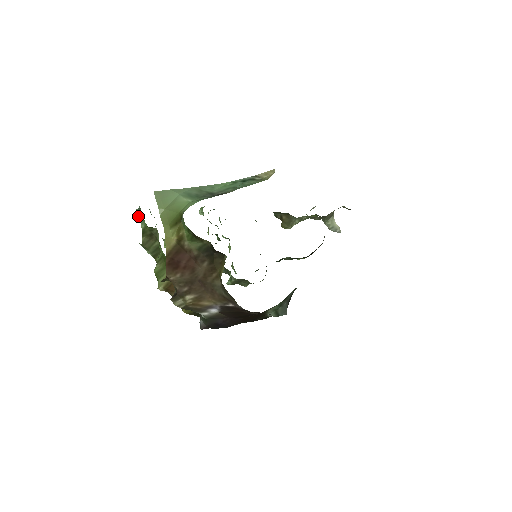
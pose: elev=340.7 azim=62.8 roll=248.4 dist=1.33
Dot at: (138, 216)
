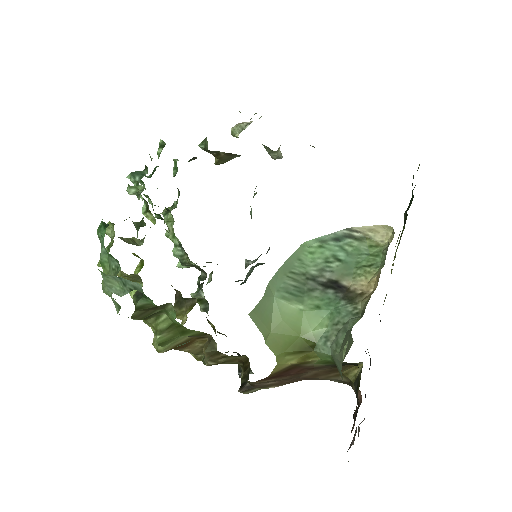
Dot at: (114, 284)
